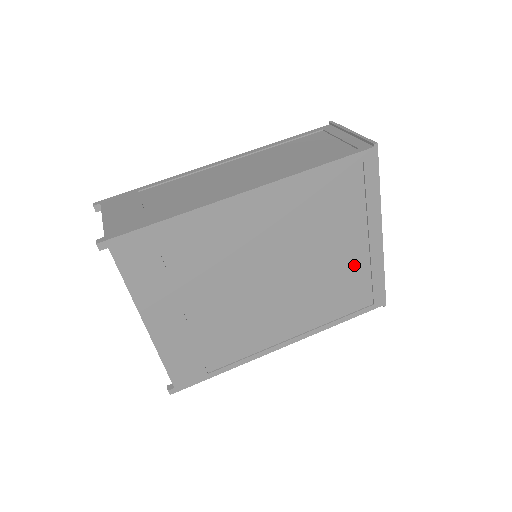
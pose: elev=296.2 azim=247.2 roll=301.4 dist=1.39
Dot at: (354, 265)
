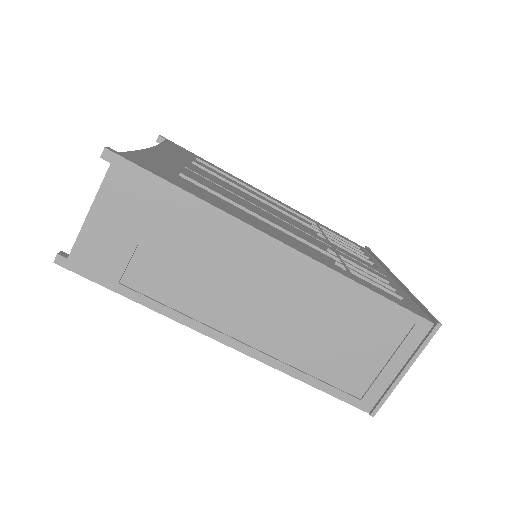
Dot at: occluded
